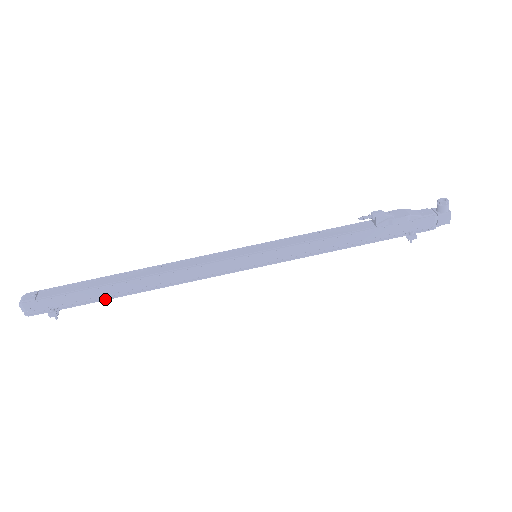
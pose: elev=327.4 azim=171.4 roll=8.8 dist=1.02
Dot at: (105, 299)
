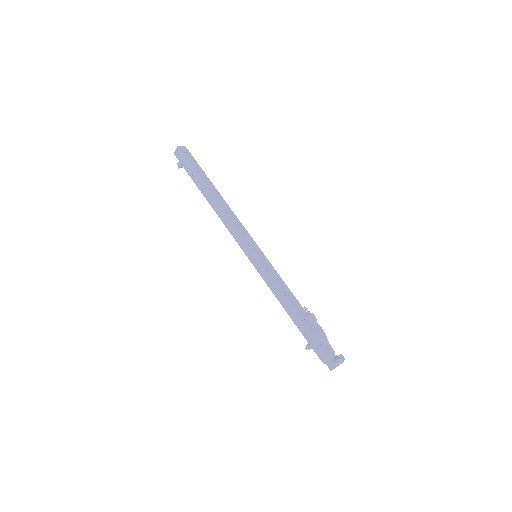
Dot at: (198, 186)
